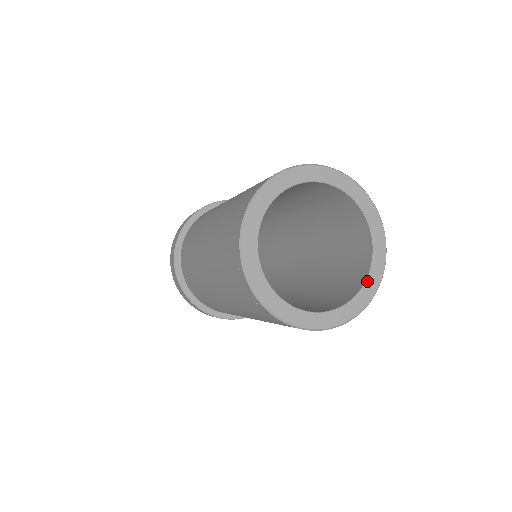
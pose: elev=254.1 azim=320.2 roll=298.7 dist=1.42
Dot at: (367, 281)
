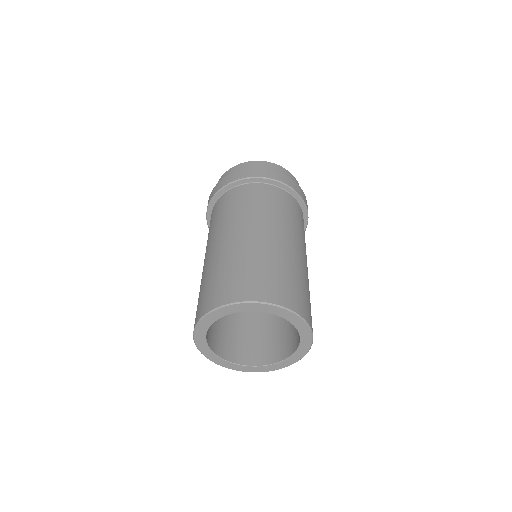
Dot at: (280, 363)
